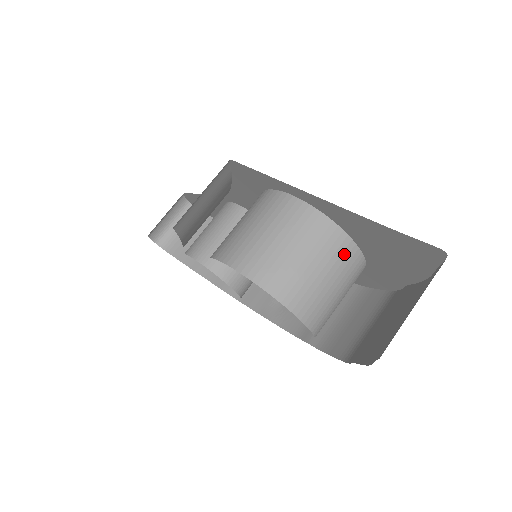
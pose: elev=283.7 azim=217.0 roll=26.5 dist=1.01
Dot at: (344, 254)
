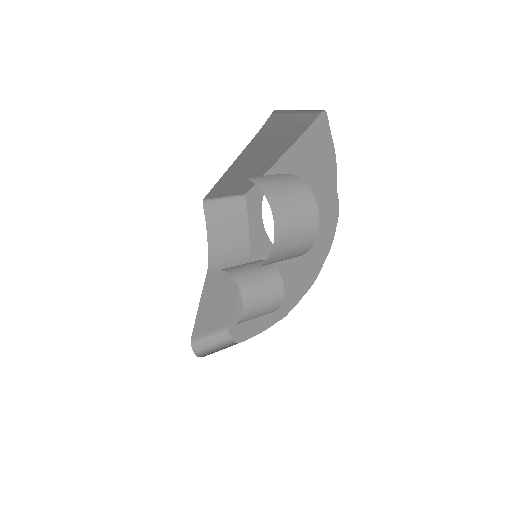
Dot at: (295, 181)
